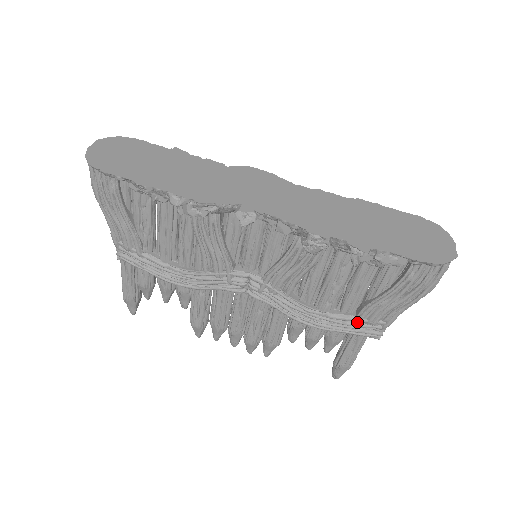
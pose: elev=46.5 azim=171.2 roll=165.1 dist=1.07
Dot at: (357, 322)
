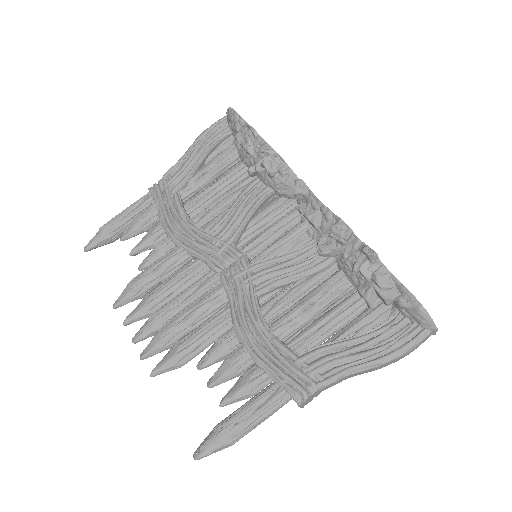
Dot at: (296, 361)
